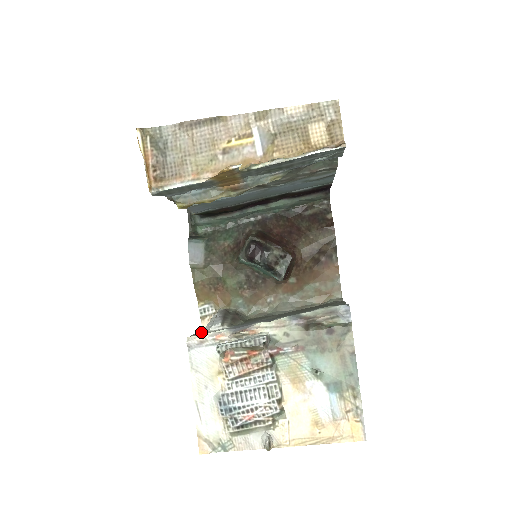
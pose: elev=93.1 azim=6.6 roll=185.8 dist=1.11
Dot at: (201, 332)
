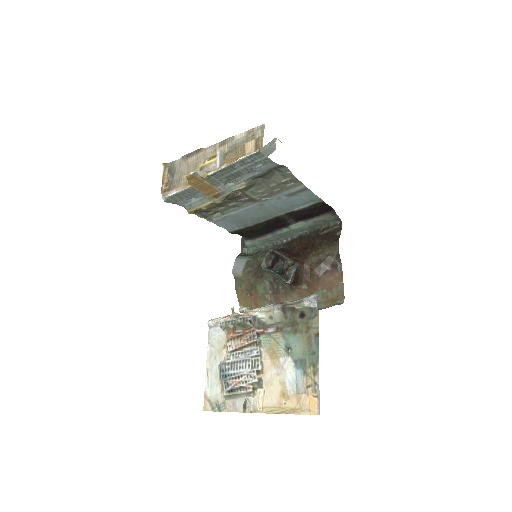
Dot at: occluded
